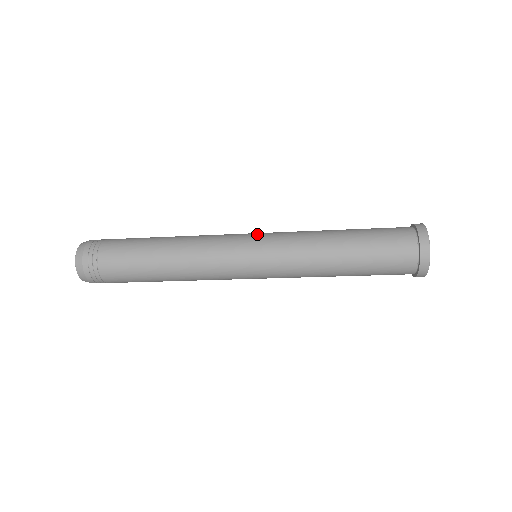
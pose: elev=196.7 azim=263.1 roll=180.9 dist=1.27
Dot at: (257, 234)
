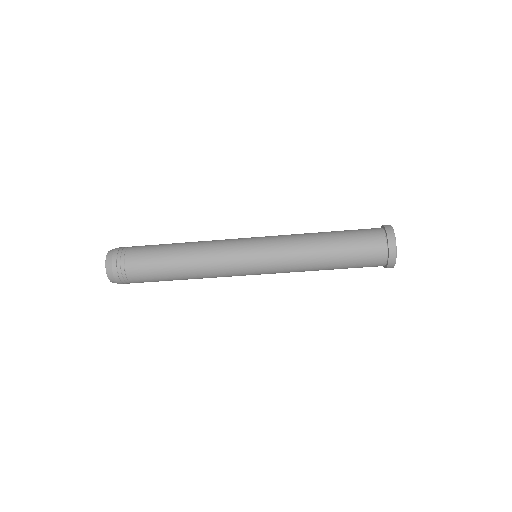
Dot at: occluded
